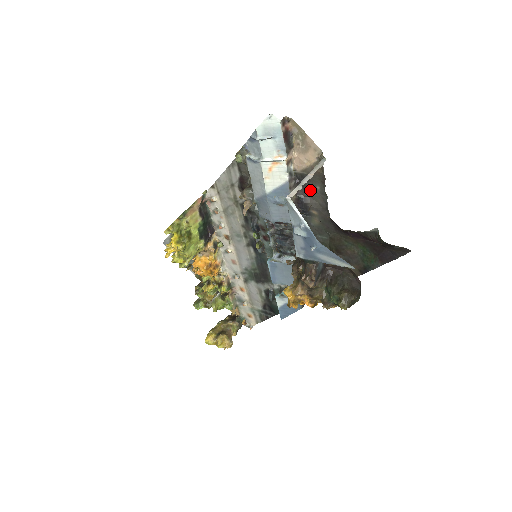
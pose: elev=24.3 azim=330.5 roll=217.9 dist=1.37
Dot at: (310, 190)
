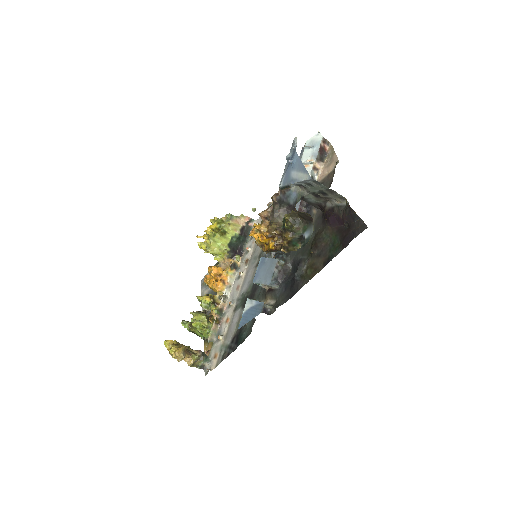
Dot at: occluded
